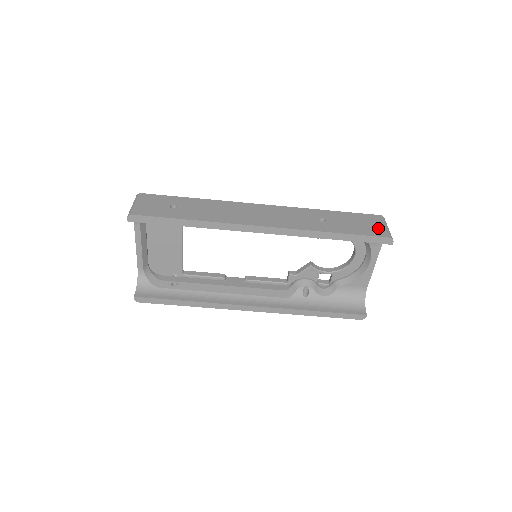
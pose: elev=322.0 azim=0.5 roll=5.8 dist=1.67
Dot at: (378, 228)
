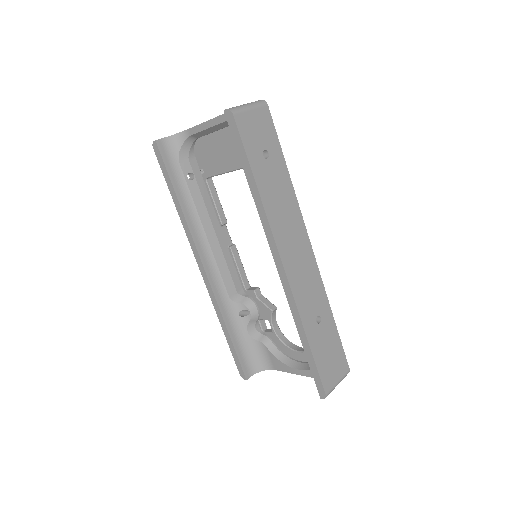
Dot at: (333, 378)
